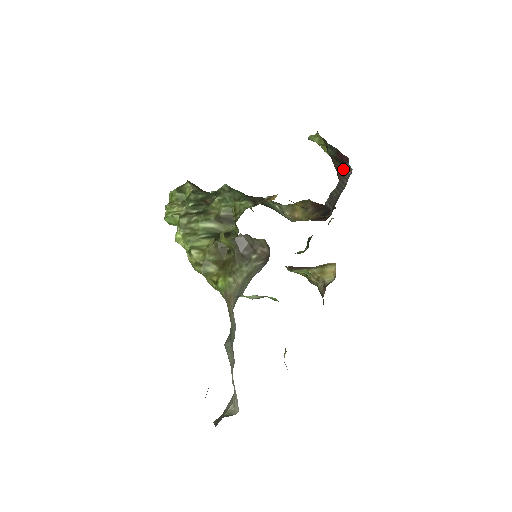
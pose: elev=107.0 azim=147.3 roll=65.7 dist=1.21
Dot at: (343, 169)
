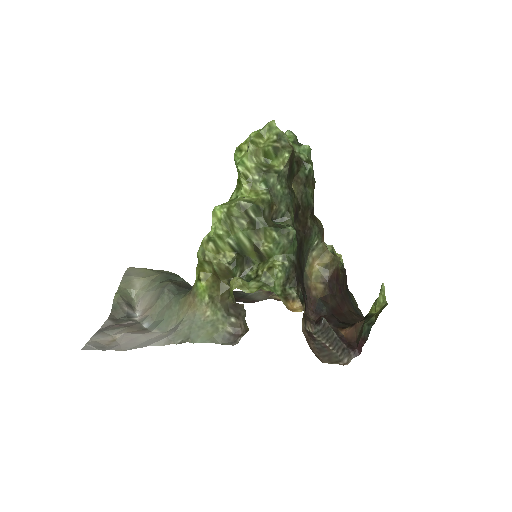
Dot at: (349, 350)
